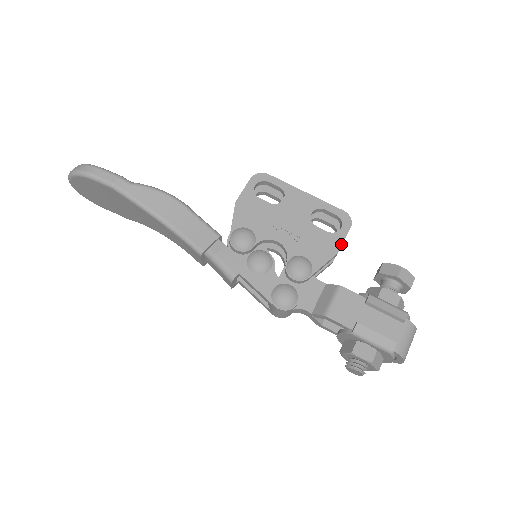
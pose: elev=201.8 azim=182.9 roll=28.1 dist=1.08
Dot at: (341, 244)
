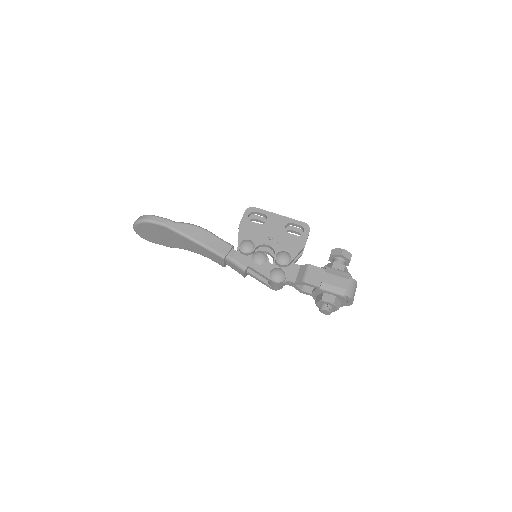
Dot at: occluded
